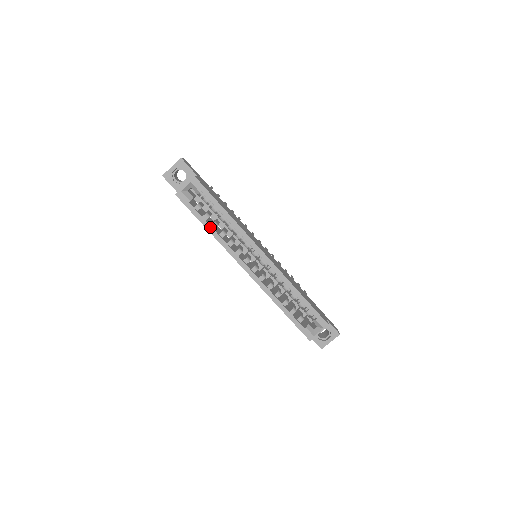
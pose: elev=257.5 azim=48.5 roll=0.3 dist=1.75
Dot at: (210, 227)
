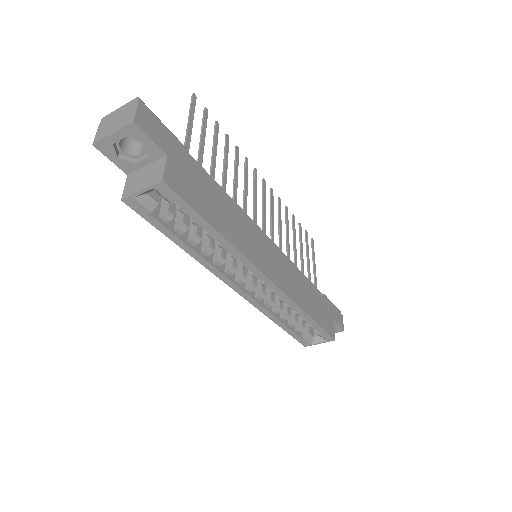
Dot at: (186, 246)
